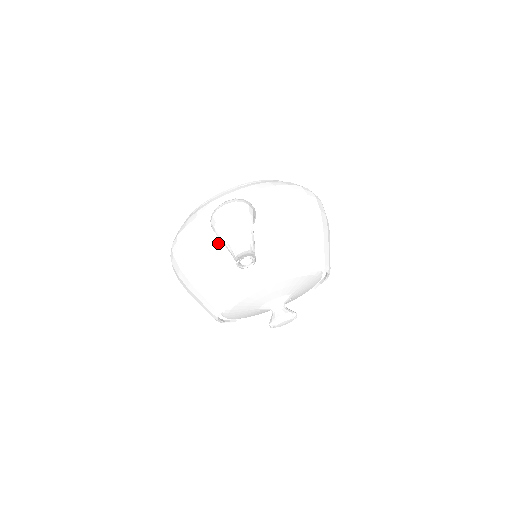
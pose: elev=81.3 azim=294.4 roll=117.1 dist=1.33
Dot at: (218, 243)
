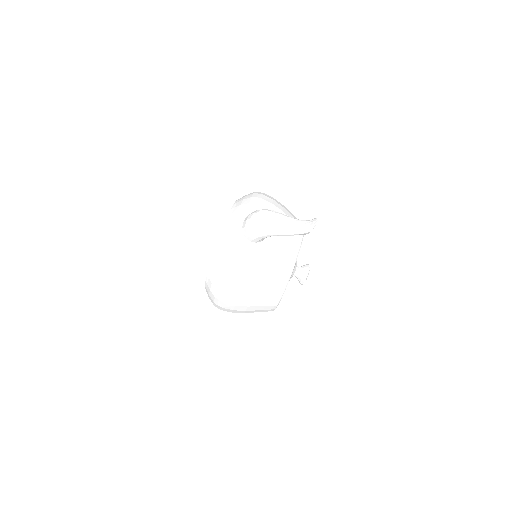
Dot at: (261, 247)
